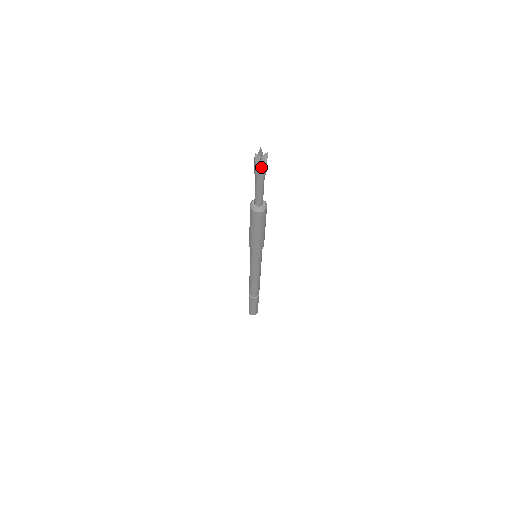
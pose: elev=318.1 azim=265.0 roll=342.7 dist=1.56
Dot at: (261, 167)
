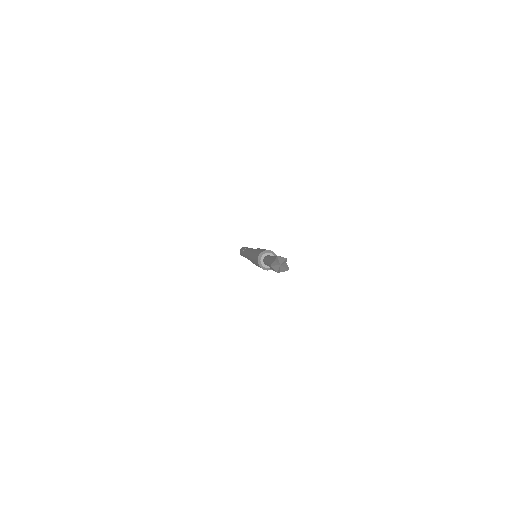
Dot at: occluded
